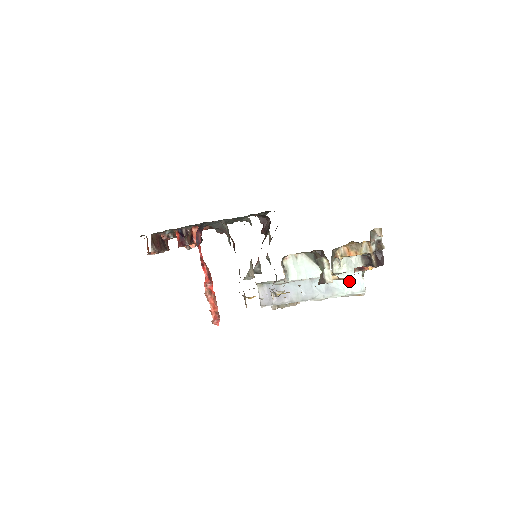
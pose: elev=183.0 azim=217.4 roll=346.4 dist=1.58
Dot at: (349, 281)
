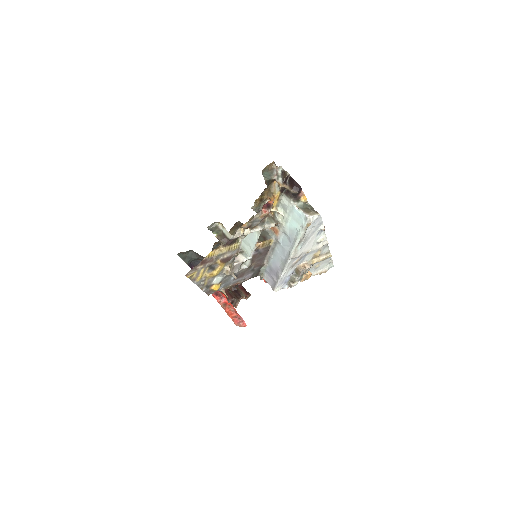
Dot at: (295, 221)
